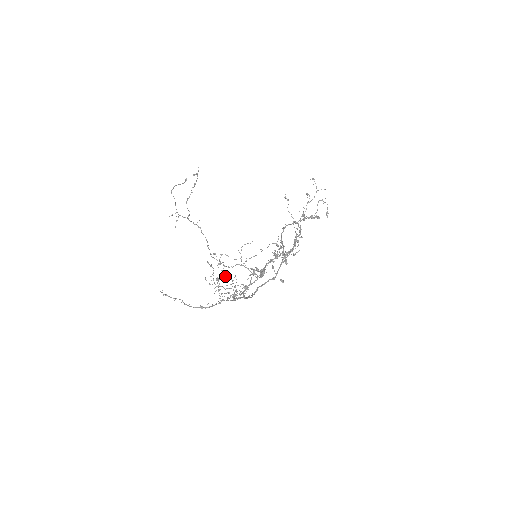
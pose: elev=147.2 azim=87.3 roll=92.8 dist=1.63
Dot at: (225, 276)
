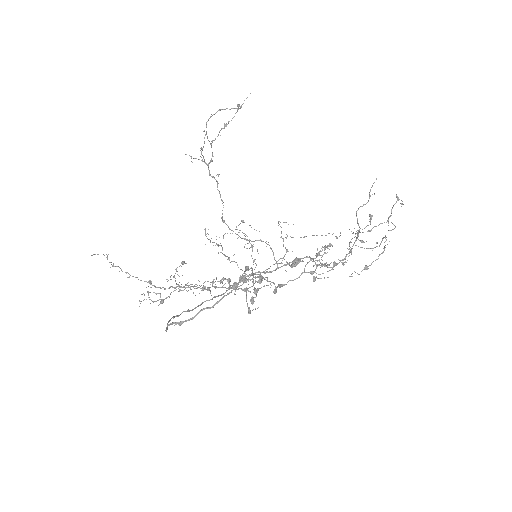
Dot at: occluded
